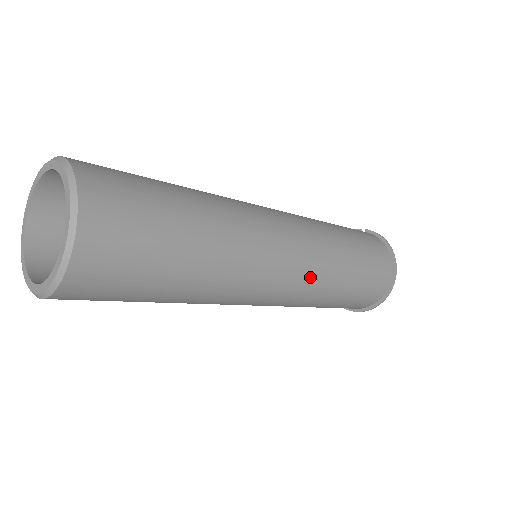
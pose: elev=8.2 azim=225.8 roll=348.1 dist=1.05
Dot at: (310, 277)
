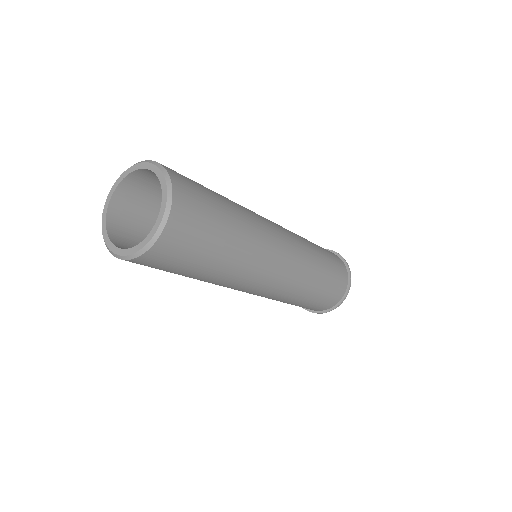
Dot at: (300, 252)
